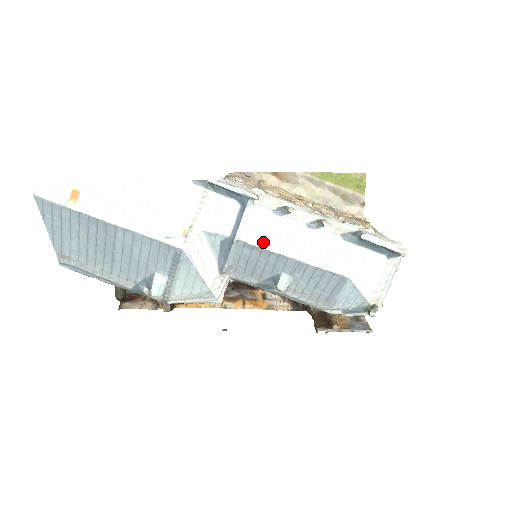
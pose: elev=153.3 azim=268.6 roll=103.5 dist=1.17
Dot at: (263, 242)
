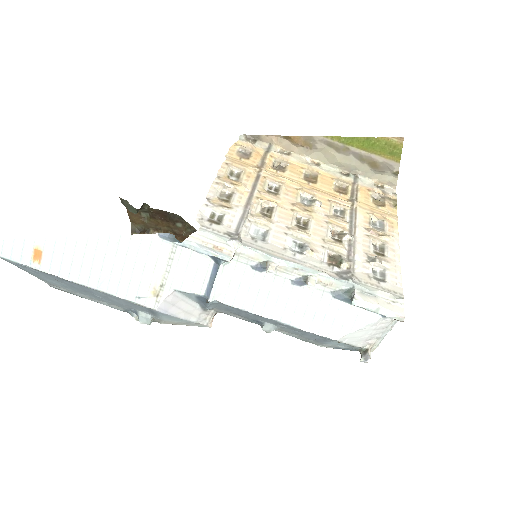
Dot at: (240, 302)
